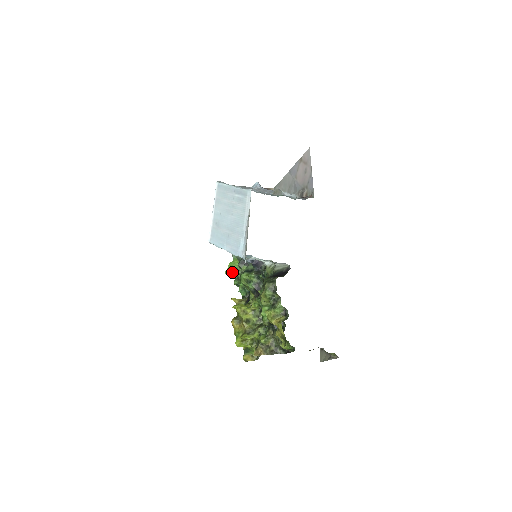
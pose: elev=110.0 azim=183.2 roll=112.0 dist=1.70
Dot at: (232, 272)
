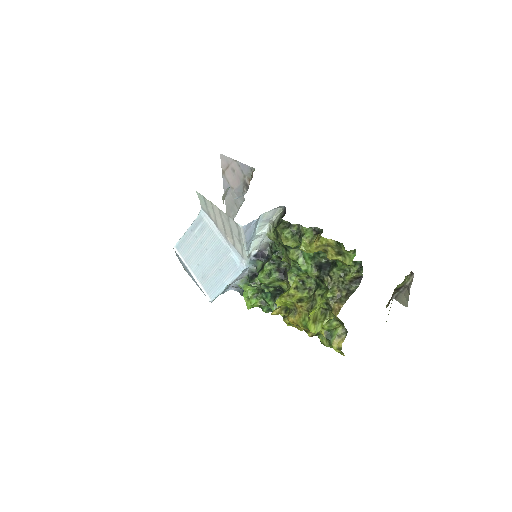
Dot at: (253, 302)
